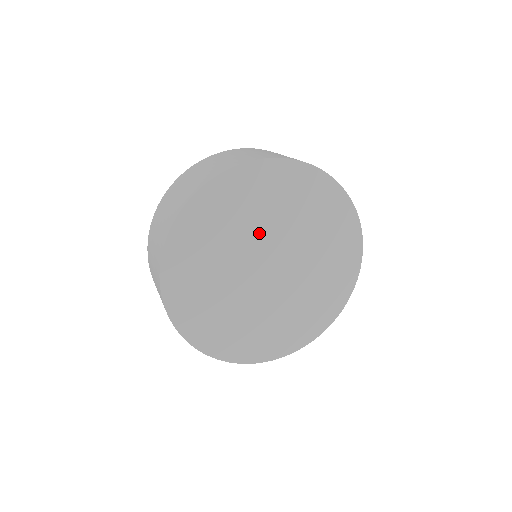
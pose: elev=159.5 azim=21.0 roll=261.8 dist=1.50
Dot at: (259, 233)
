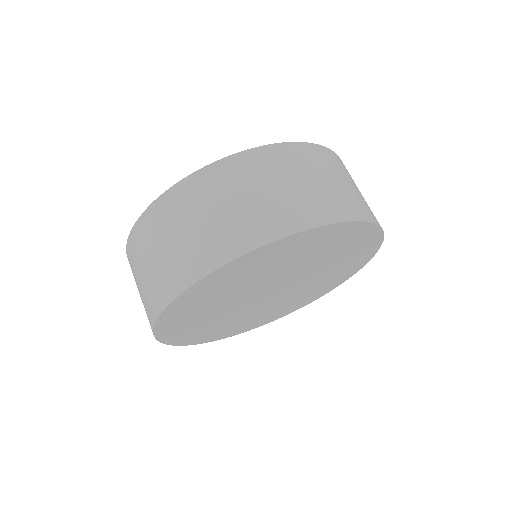
Dot at: (289, 271)
